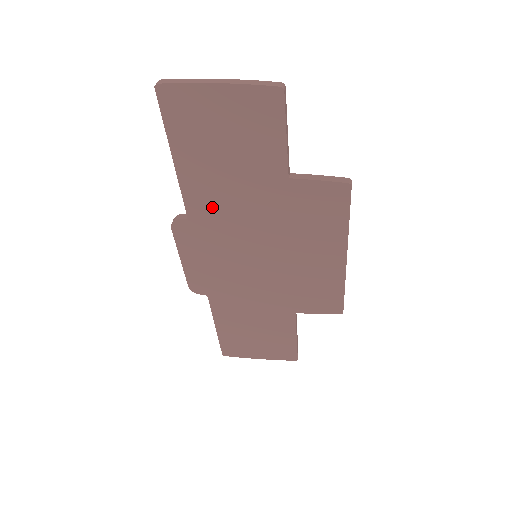
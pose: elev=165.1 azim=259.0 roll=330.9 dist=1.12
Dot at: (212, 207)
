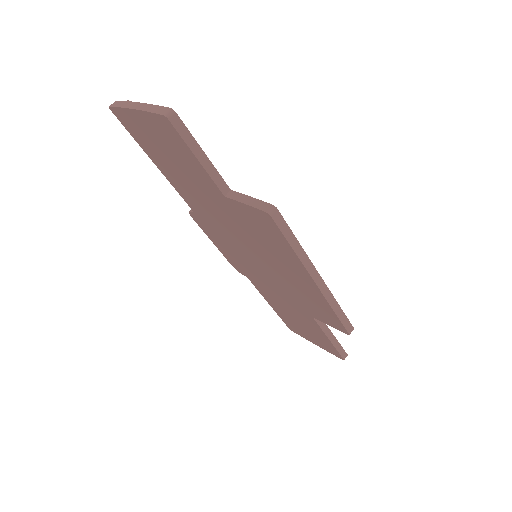
Dot at: (200, 208)
